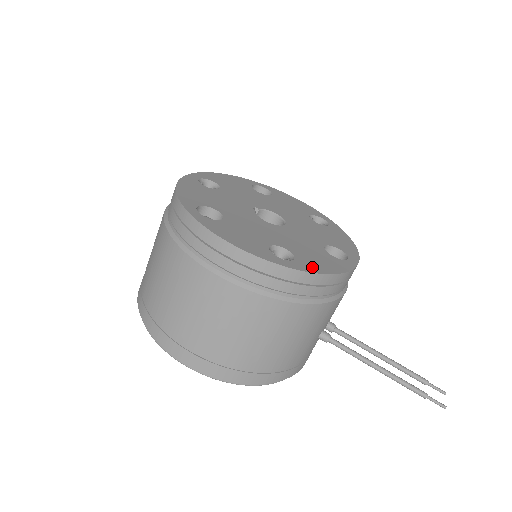
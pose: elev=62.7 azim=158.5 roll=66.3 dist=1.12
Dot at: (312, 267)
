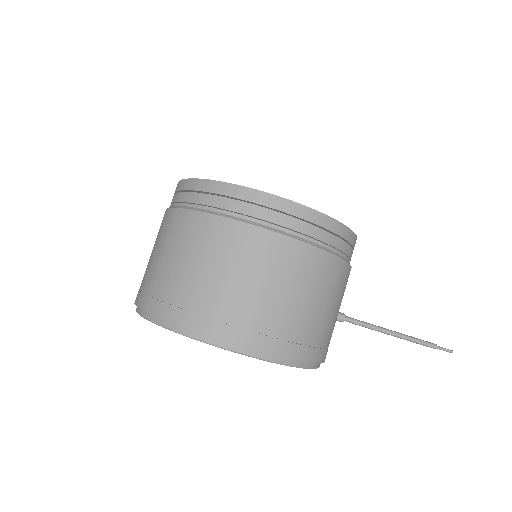
Dot at: occluded
